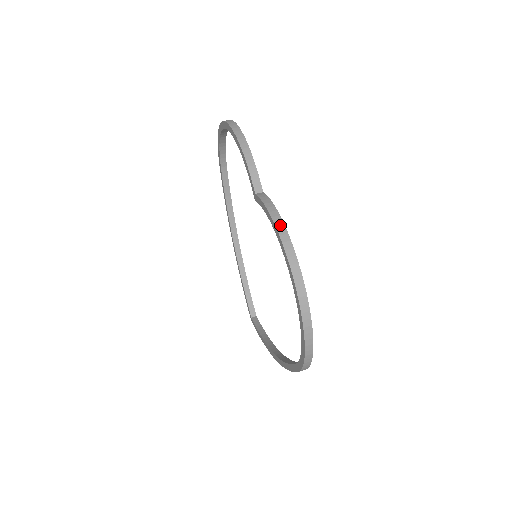
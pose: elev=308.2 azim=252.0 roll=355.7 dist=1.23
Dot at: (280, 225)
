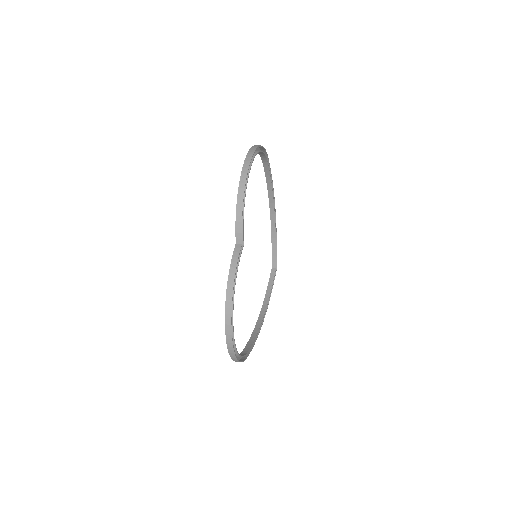
Dot at: (230, 288)
